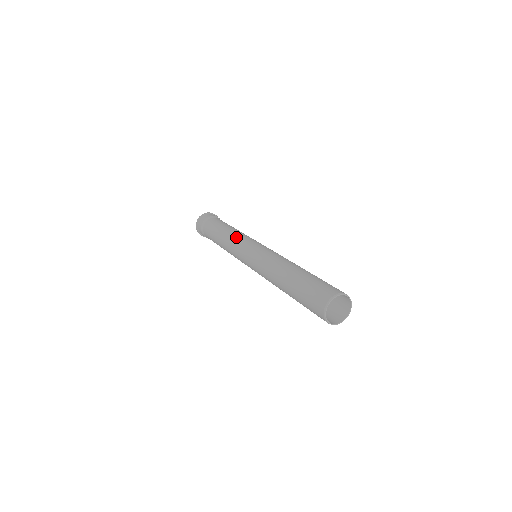
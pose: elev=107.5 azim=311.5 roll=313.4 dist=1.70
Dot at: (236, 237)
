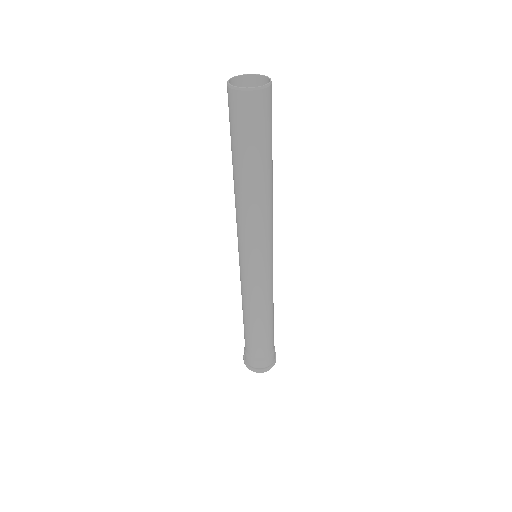
Dot at: occluded
